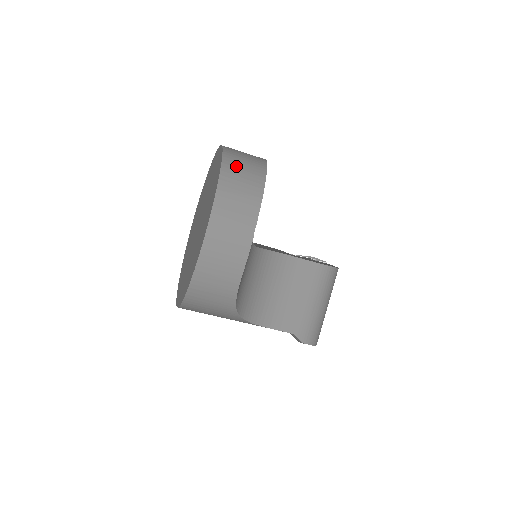
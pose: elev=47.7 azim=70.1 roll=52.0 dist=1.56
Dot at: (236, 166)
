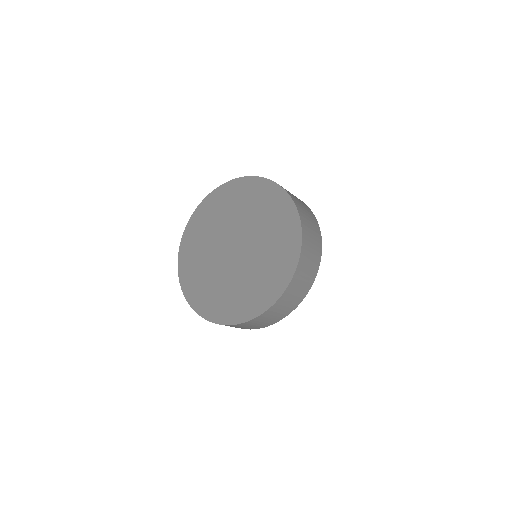
Dot at: (302, 275)
